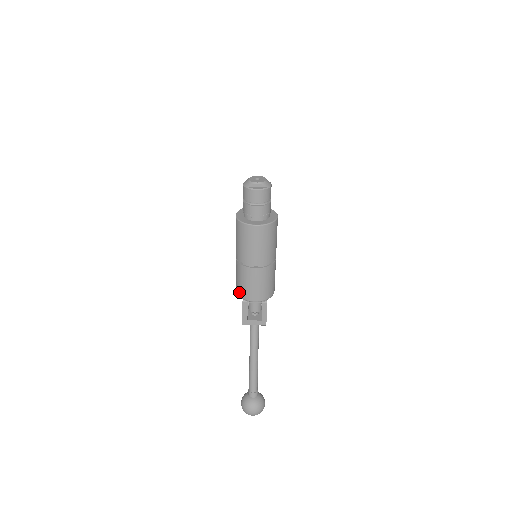
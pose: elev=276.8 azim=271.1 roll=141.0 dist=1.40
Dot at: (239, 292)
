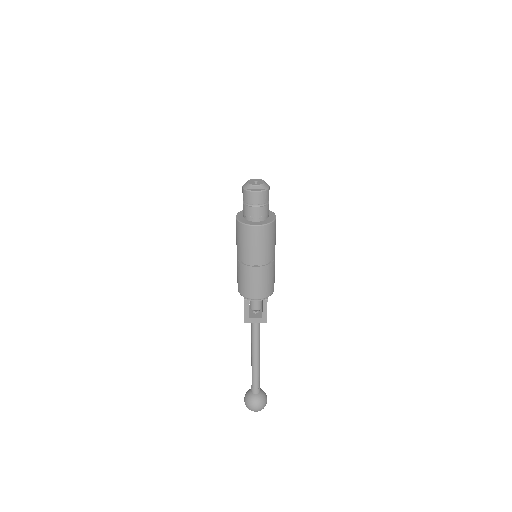
Dot at: (240, 291)
